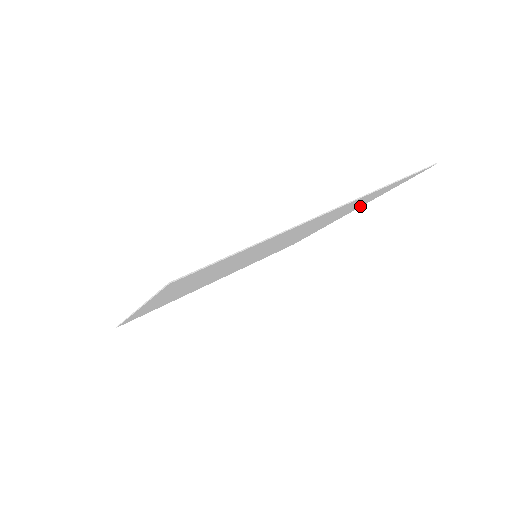
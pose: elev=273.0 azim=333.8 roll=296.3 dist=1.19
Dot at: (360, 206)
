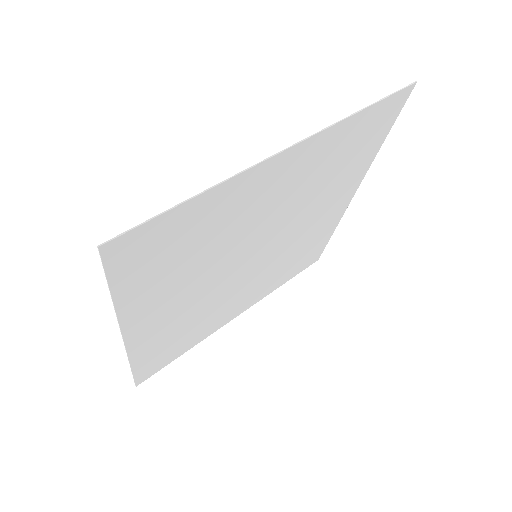
Dot at: (361, 176)
